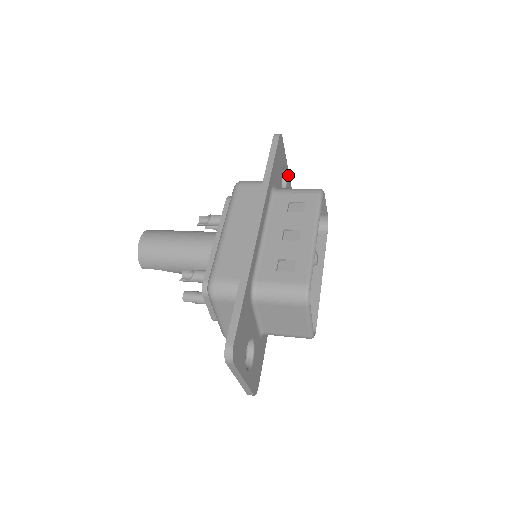
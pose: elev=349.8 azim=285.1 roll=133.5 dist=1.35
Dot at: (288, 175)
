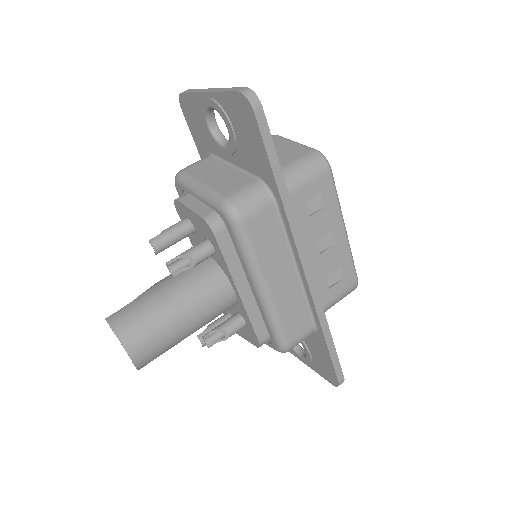
Dot at: occluded
